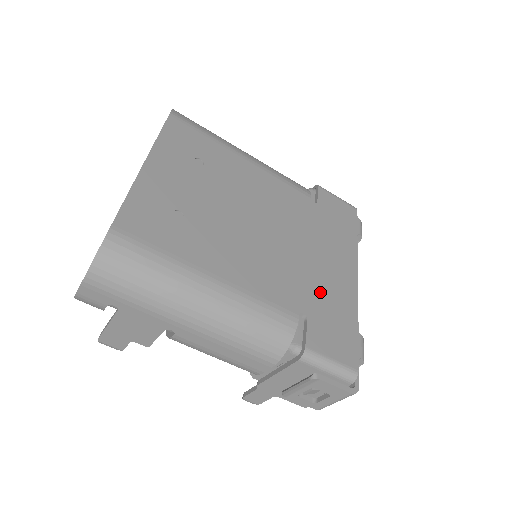
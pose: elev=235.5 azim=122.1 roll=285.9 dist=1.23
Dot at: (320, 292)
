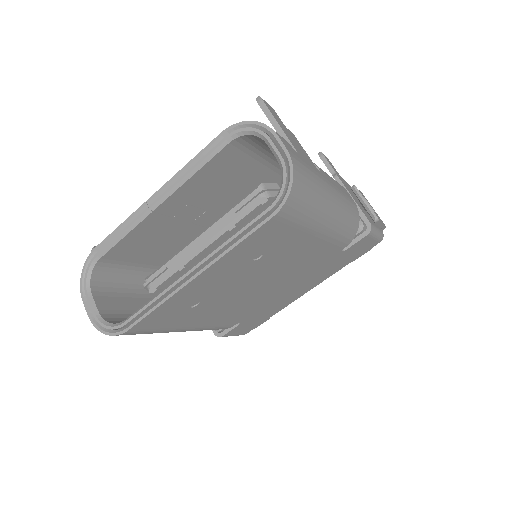
Dot at: (266, 309)
